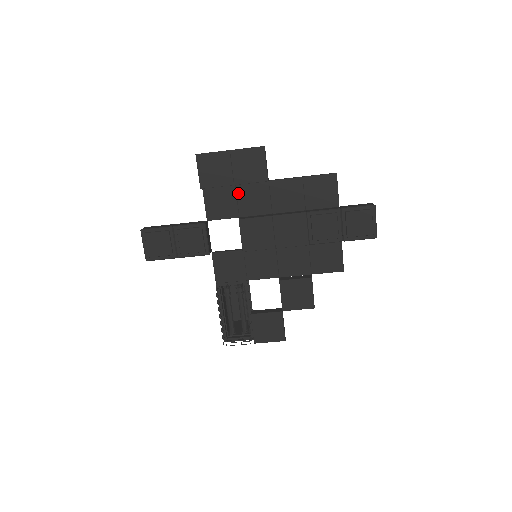
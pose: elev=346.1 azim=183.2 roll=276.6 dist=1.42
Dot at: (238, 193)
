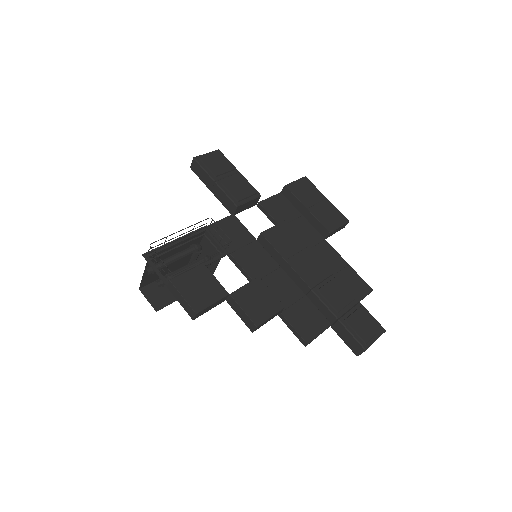
Dot at: (298, 219)
